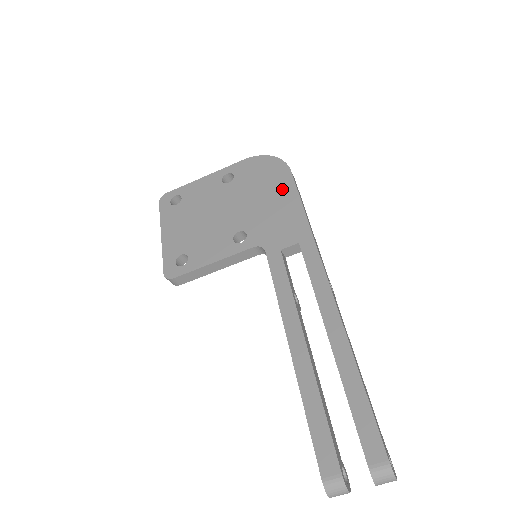
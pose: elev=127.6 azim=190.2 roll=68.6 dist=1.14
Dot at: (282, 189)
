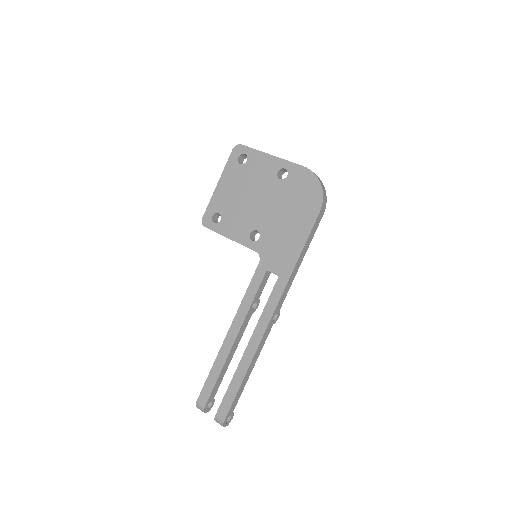
Dot at: (303, 223)
